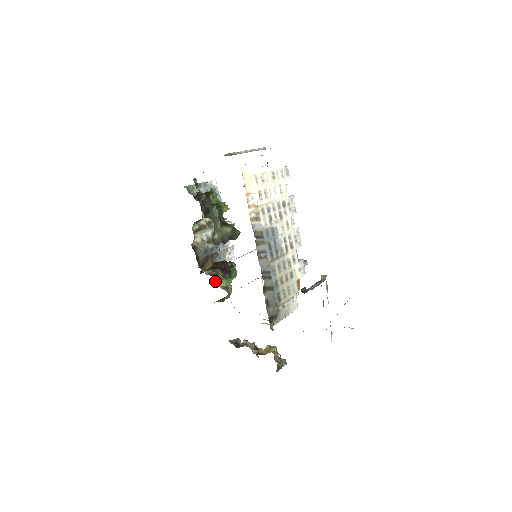
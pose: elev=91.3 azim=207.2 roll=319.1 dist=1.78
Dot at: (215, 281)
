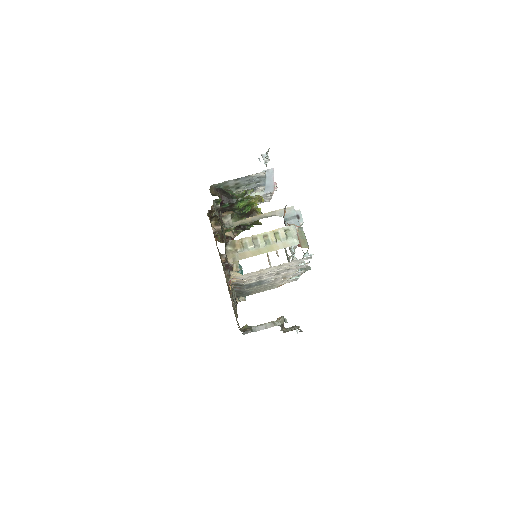
Dot at: occluded
